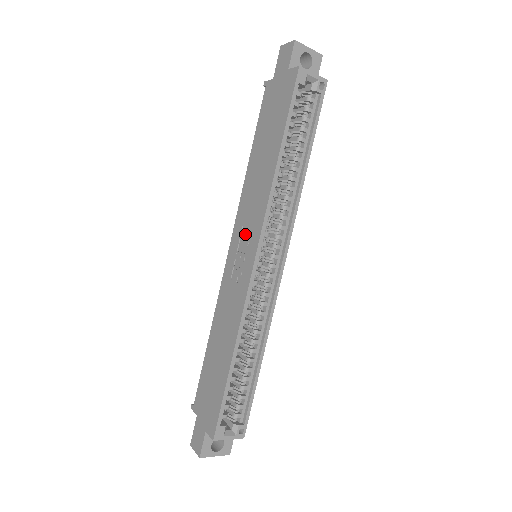
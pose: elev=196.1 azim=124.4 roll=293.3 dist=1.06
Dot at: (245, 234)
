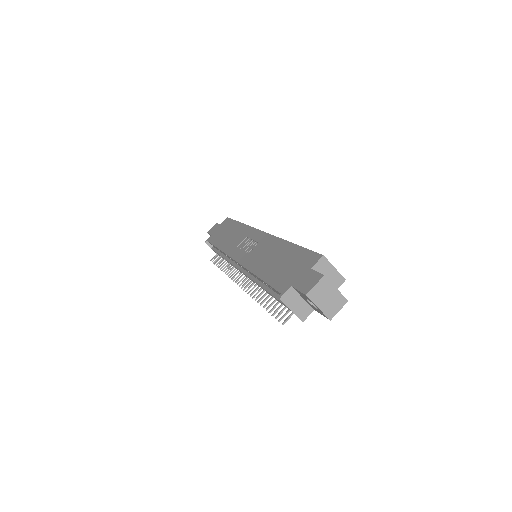
Dot at: (243, 244)
